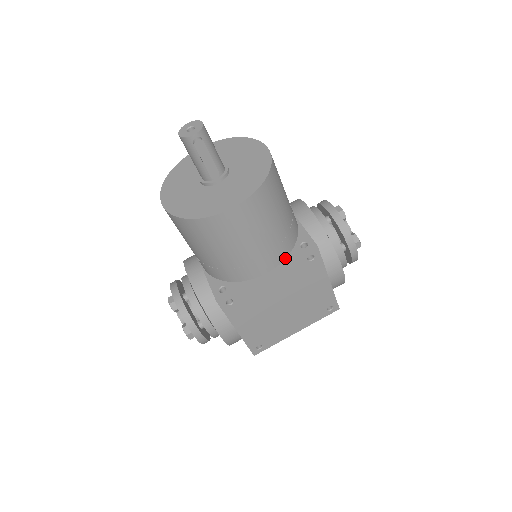
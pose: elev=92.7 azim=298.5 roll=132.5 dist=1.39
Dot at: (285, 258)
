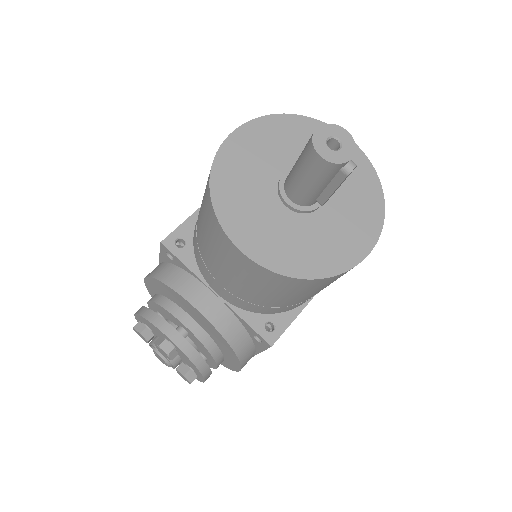
Dot at: occluded
